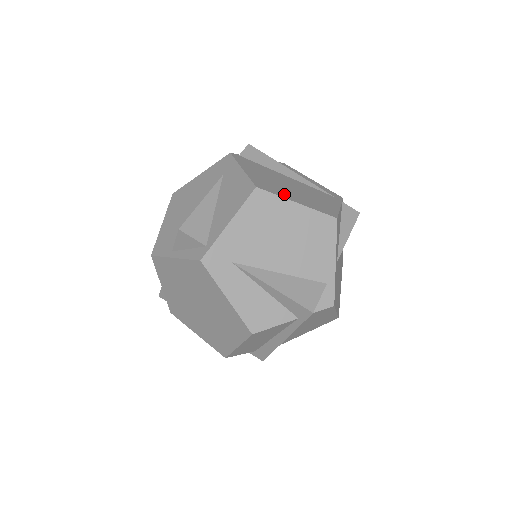
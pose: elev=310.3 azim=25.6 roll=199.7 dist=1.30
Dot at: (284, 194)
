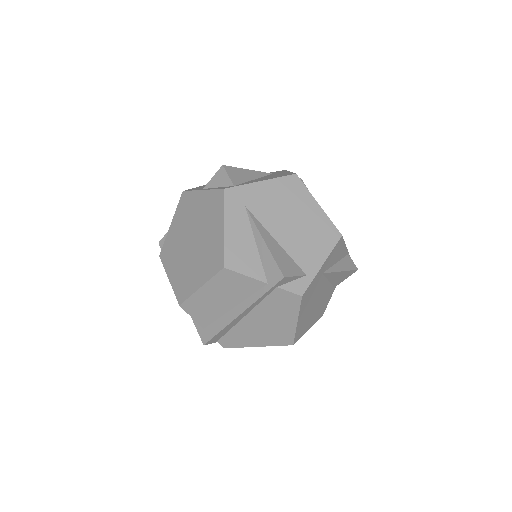
Dot at: occluded
